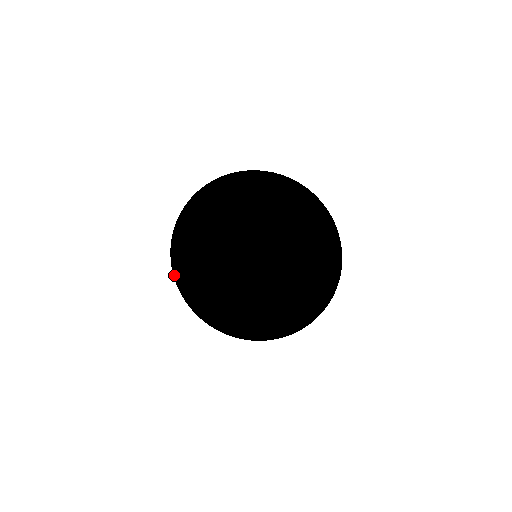
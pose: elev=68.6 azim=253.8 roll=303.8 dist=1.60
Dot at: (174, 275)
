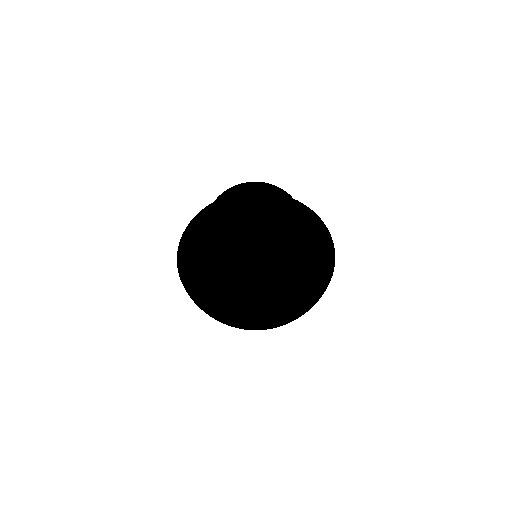
Dot at: occluded
